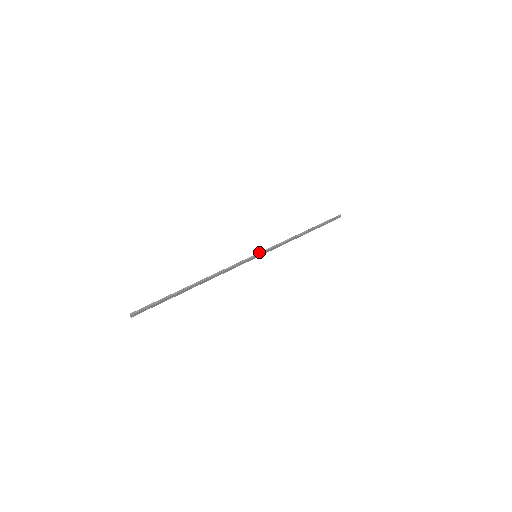
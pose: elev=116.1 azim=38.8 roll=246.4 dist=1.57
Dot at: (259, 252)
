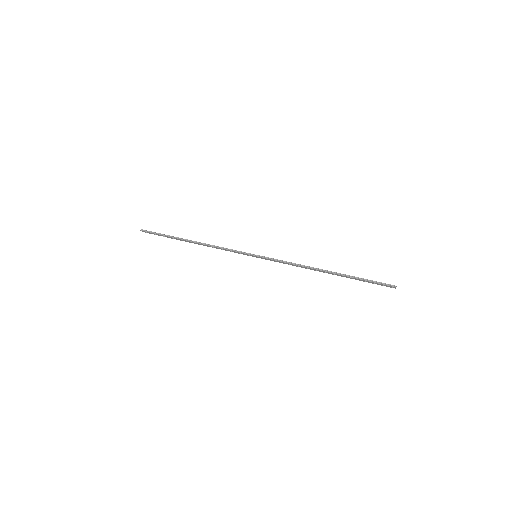
Dot at: occluded
